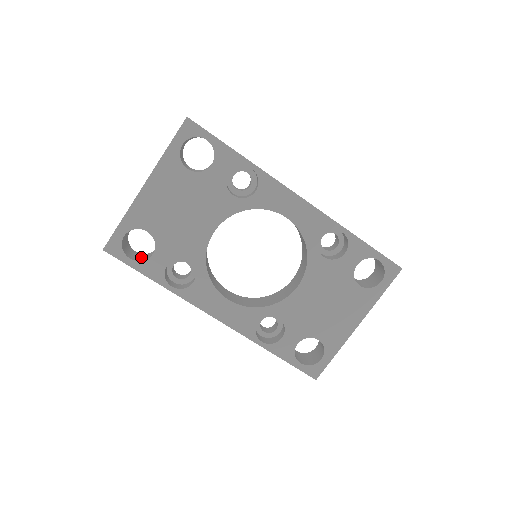
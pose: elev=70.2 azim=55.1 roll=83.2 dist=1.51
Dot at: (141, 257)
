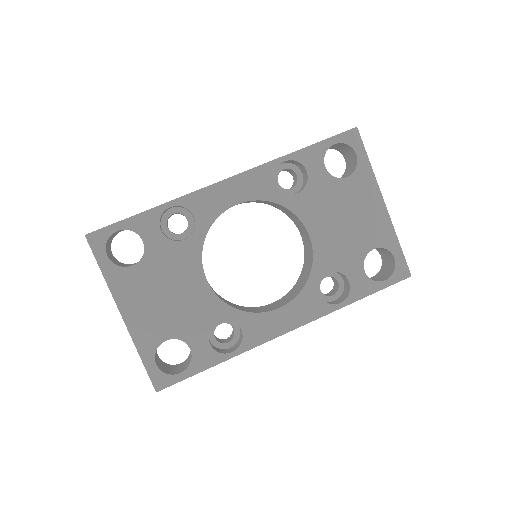
Dot at: (187, 362)
